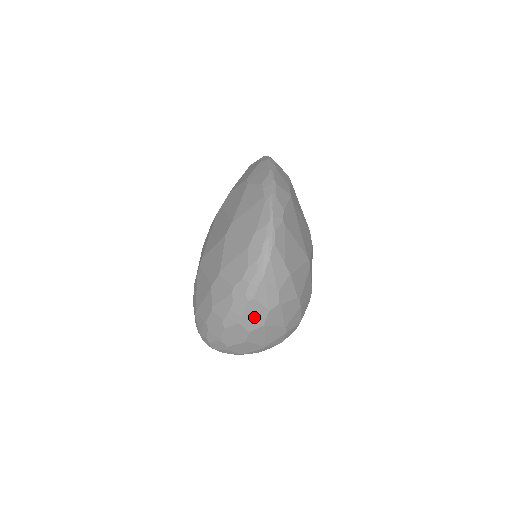
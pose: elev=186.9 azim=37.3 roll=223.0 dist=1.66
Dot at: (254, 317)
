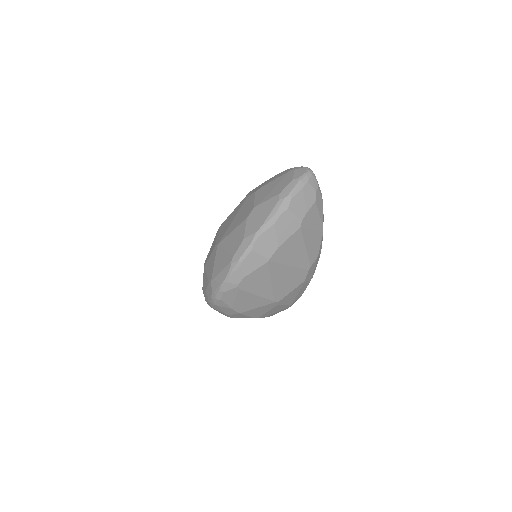
Dot at: occluded
